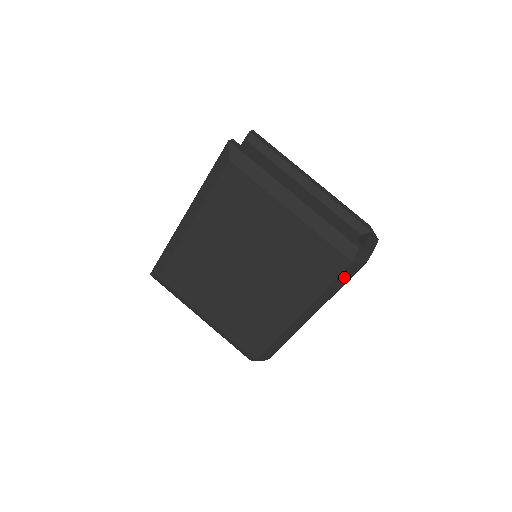
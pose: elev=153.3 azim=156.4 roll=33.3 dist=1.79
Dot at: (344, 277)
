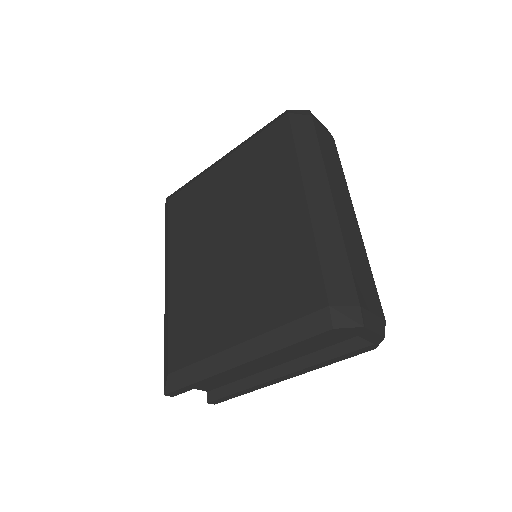
Dot at: (304, 133)
